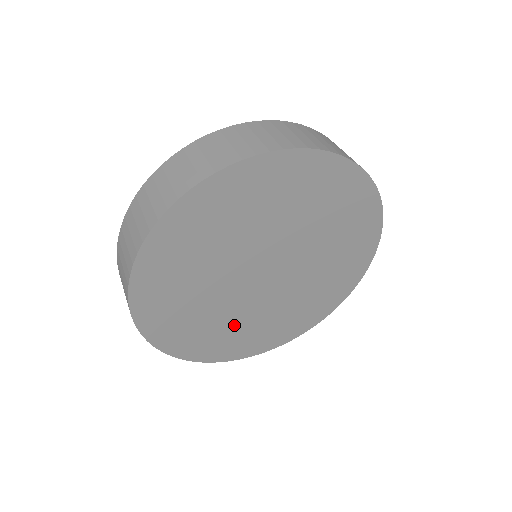
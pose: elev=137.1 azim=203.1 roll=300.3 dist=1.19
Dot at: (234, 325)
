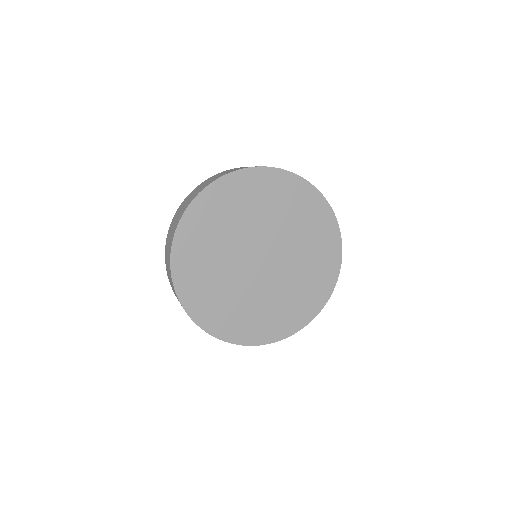
Dot at: (237, 303)
